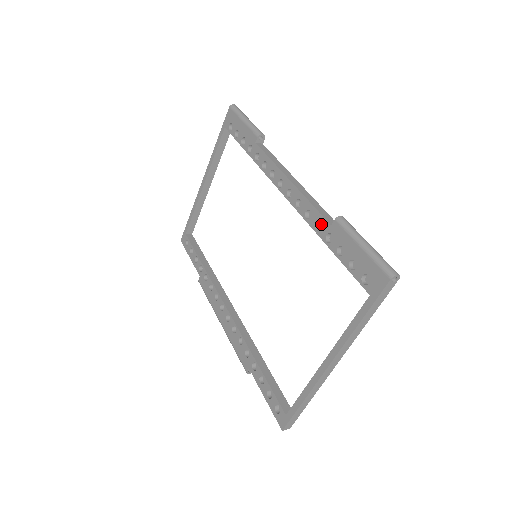
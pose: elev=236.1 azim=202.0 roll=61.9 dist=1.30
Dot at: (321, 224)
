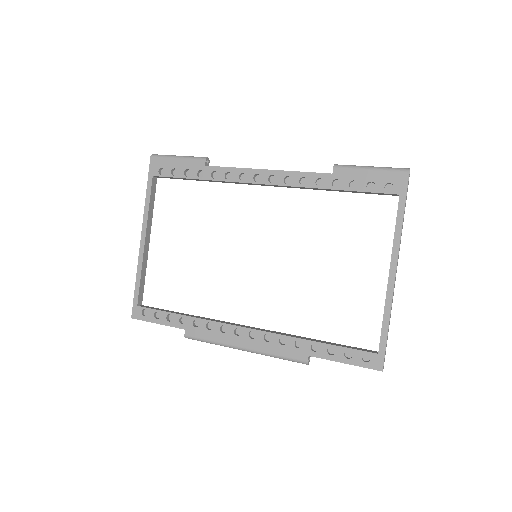
Dot at: (318, 182)
